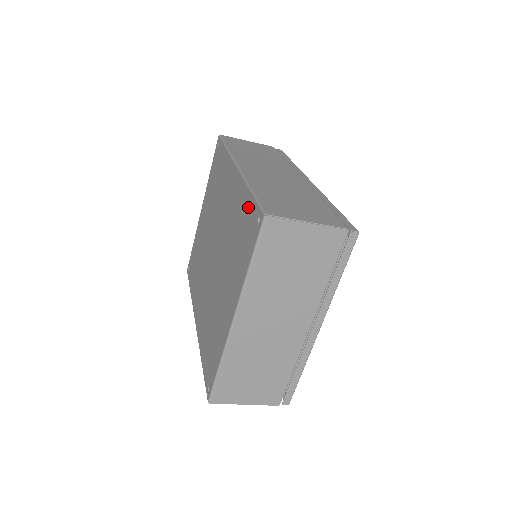
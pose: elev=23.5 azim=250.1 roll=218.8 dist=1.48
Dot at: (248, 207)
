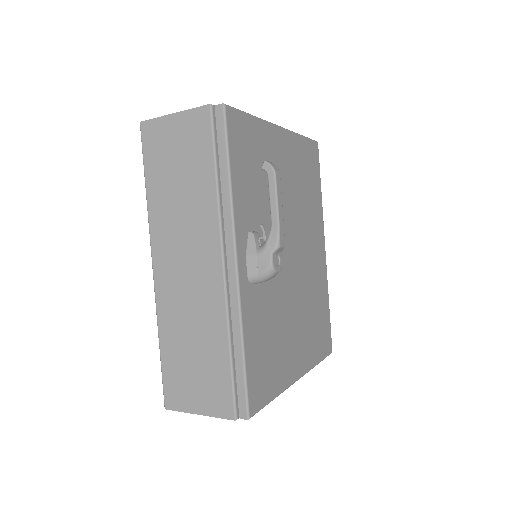
Dot at: occluded
